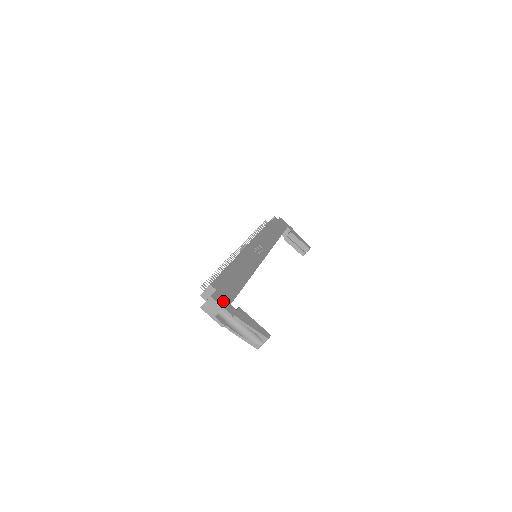
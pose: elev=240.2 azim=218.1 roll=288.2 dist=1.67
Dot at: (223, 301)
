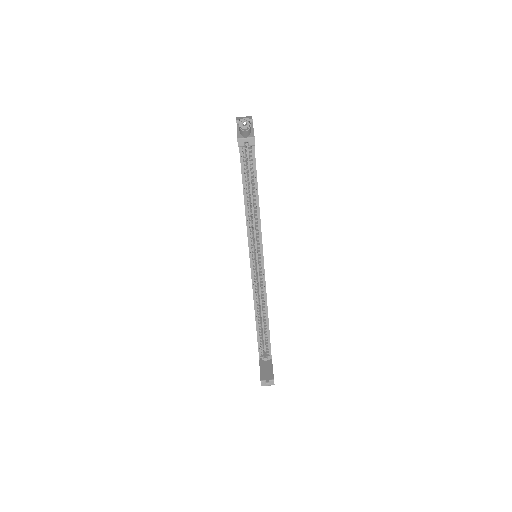
Dot at: occluded
